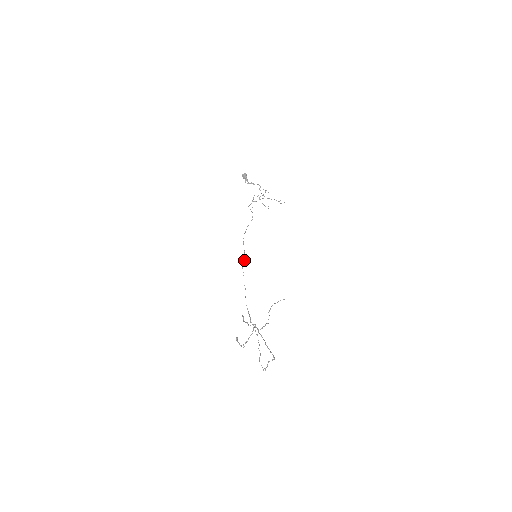
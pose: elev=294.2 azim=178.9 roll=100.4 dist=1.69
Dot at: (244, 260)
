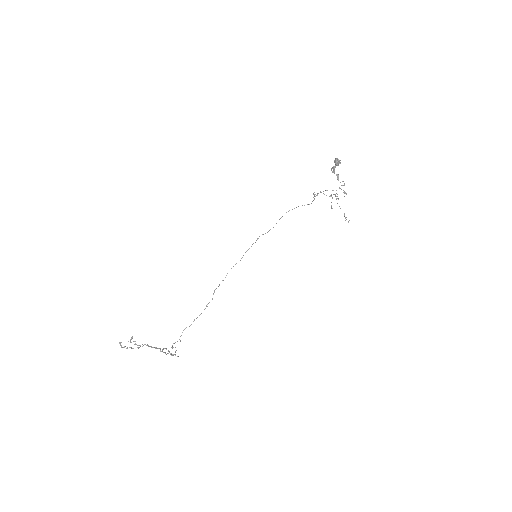
Dot at: (267, 232)
